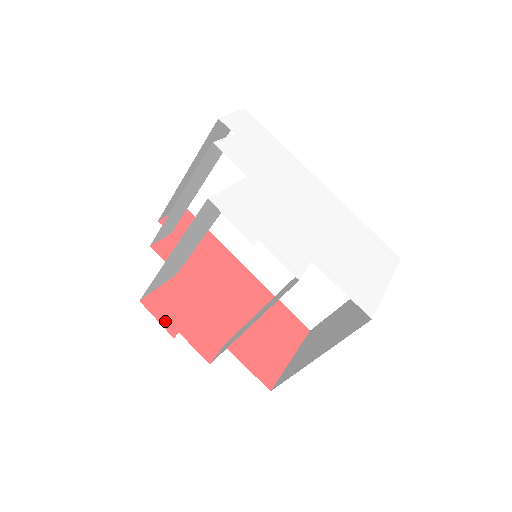
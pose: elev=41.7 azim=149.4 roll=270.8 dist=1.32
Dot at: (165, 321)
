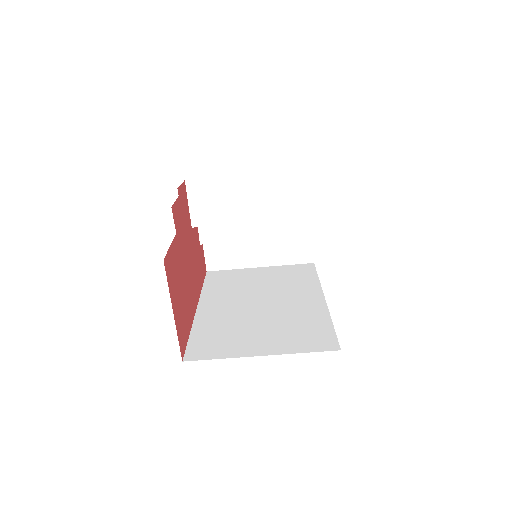
Dot at: (181, 190)
